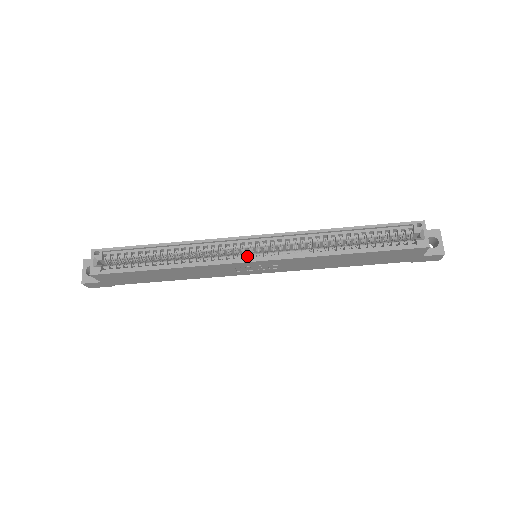
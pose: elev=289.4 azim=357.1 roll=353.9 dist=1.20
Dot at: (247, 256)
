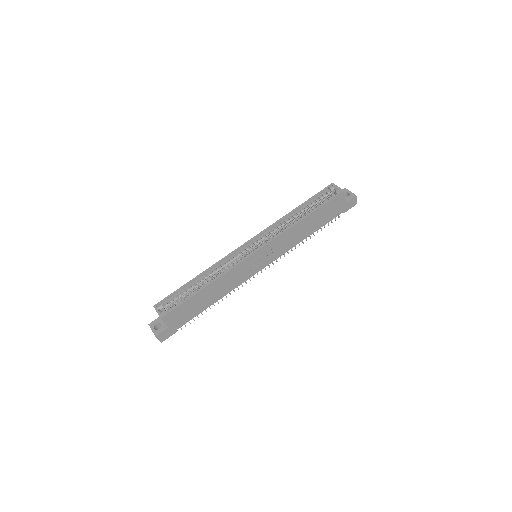
Dot at: (251, 252)
